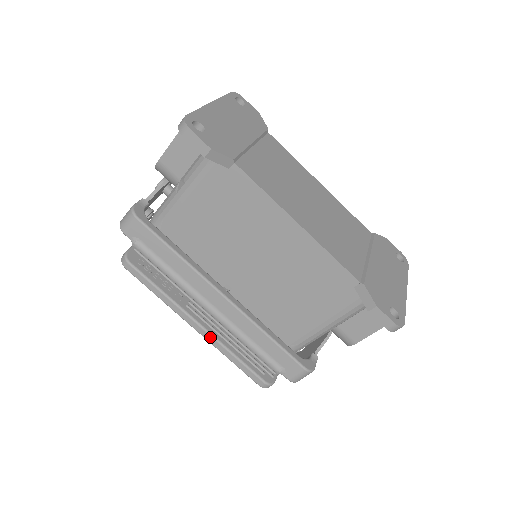
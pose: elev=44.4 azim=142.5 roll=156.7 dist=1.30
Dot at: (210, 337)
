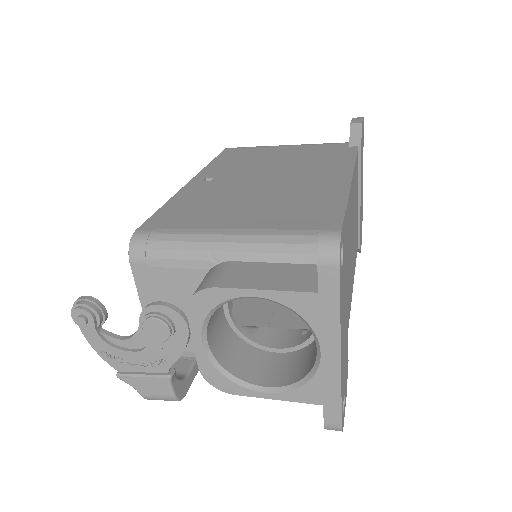
Dot at: occluded
